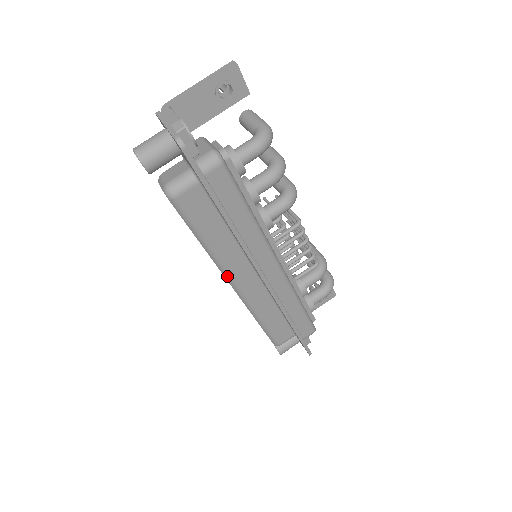
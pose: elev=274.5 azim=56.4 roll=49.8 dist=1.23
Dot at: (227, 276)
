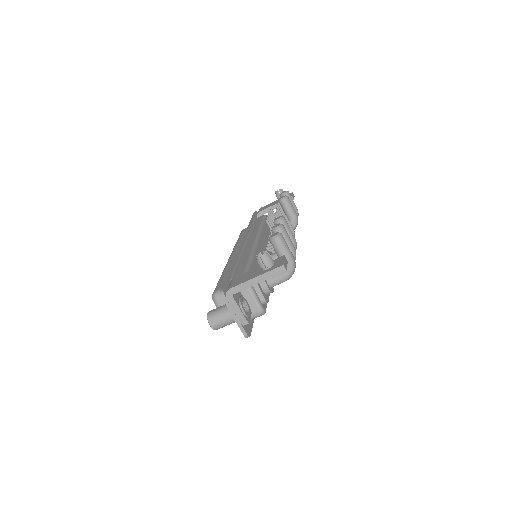
Dot at: occluded
